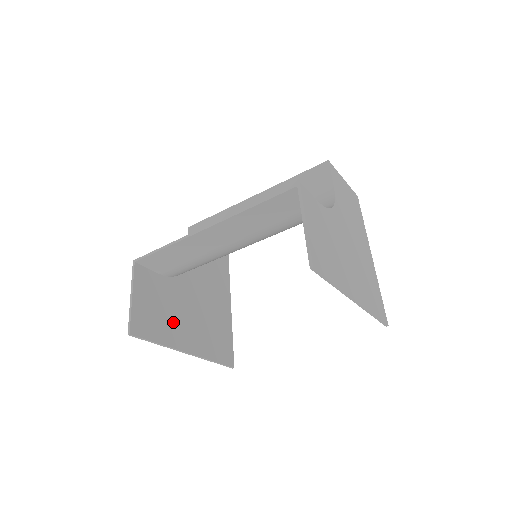
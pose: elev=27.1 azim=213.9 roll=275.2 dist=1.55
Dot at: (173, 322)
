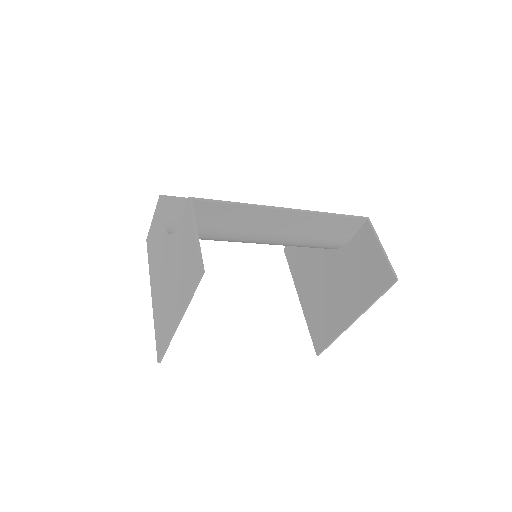
Dot at: occluded
